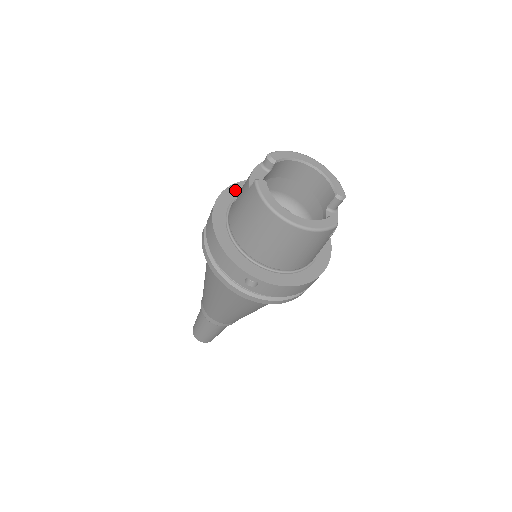
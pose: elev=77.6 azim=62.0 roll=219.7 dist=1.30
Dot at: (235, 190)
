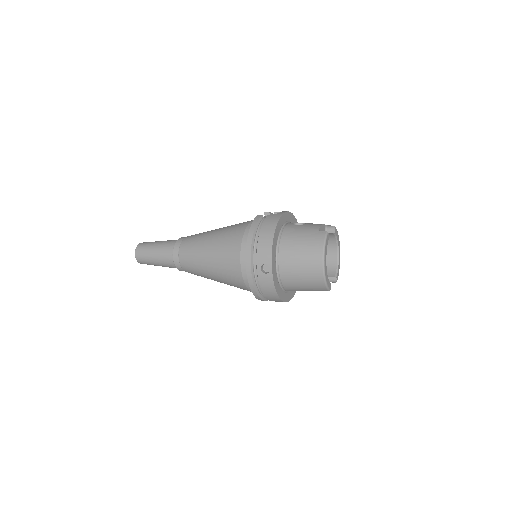
Dot at: (291, 217)
